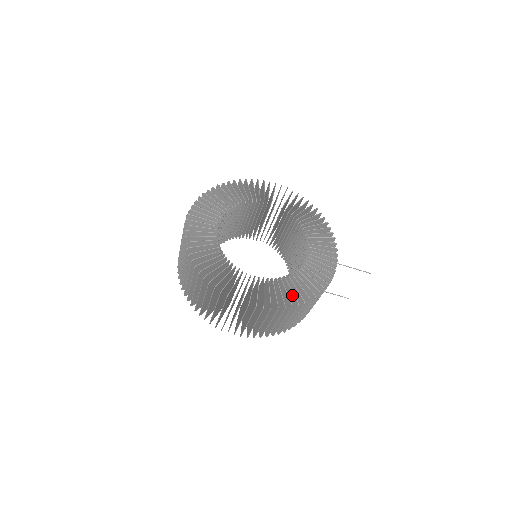
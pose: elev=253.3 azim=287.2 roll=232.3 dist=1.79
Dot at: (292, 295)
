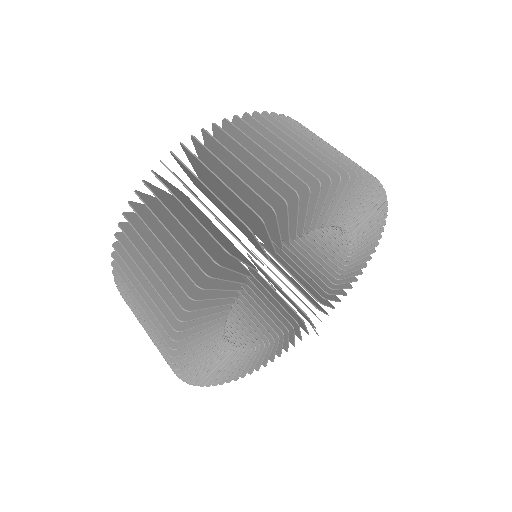
Dot at: occluded
